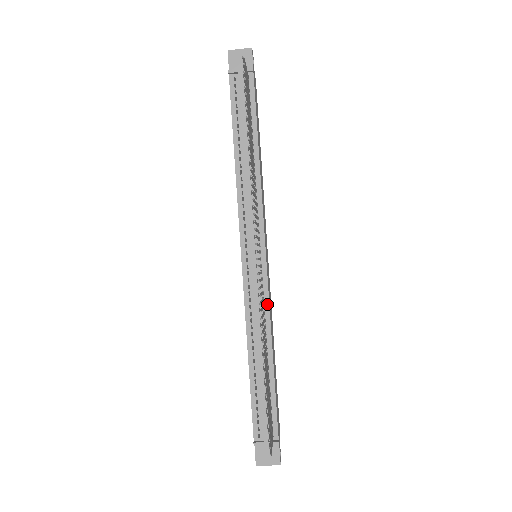
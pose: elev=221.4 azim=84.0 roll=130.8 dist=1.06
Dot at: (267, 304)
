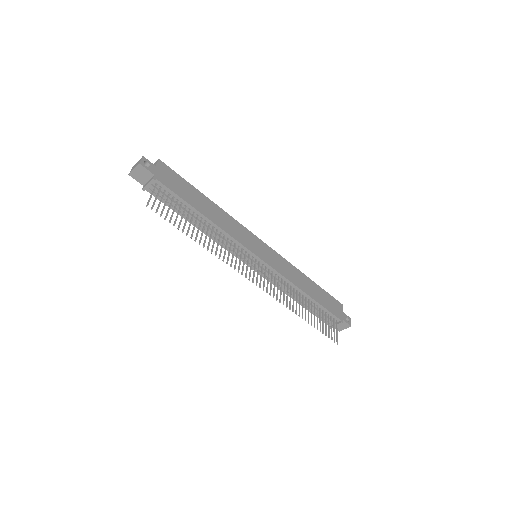
Dot at: (283, 277)
